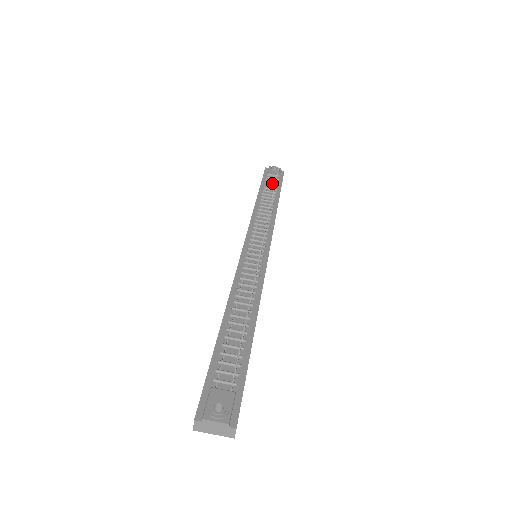
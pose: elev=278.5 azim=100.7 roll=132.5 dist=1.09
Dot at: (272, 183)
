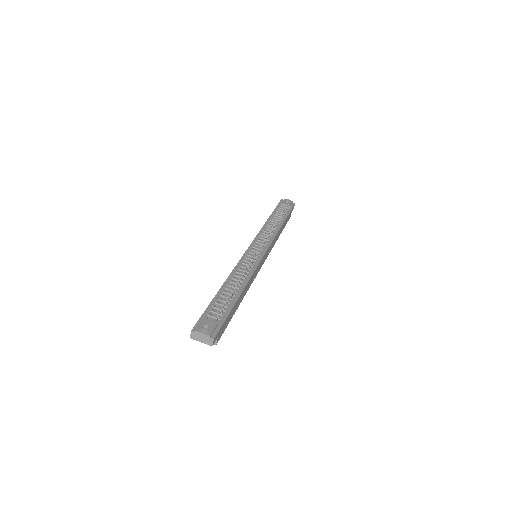
Dot at: (282, 210)
